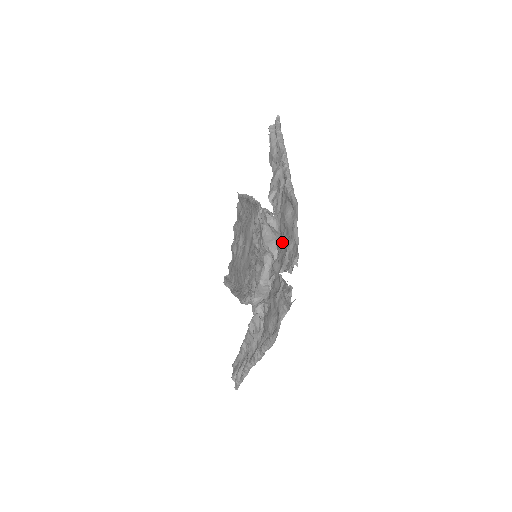
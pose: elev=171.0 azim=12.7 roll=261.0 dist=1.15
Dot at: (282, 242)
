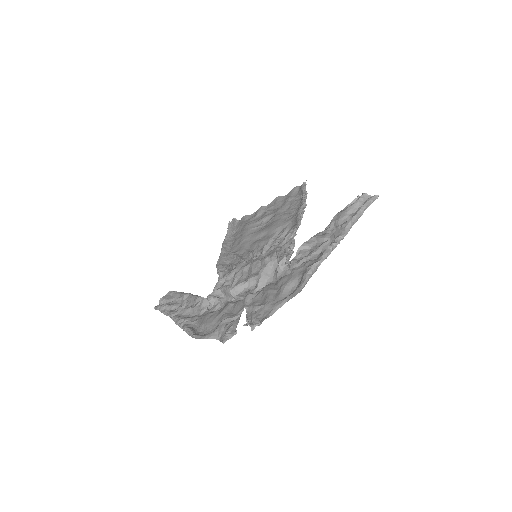
Dot at: (268, 293)
